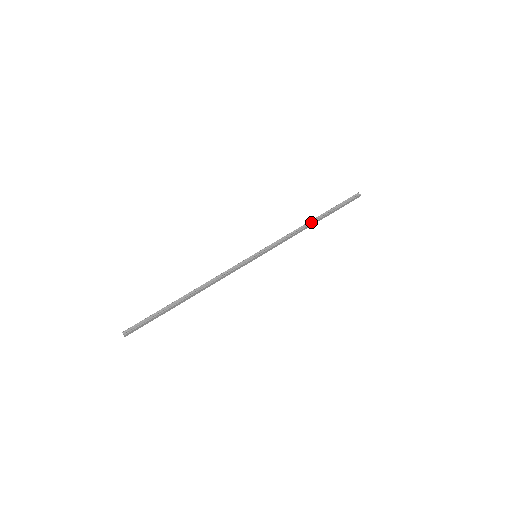
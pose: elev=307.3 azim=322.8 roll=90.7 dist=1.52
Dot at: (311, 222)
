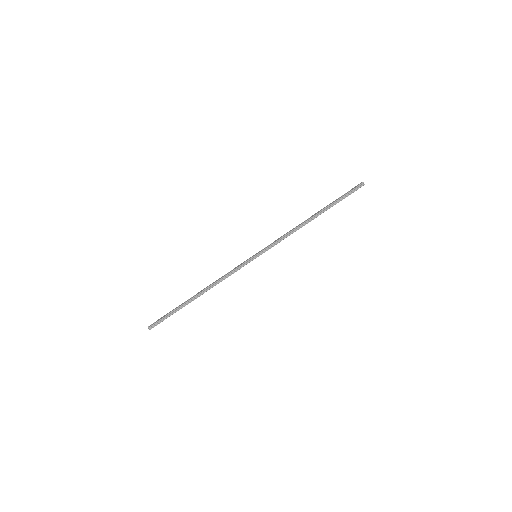
Dot at: (310, 220)
